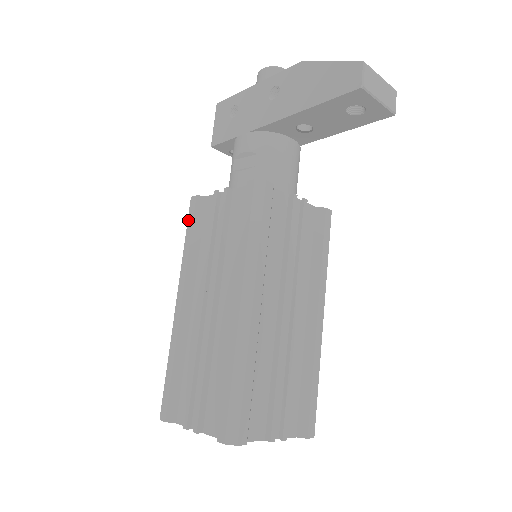
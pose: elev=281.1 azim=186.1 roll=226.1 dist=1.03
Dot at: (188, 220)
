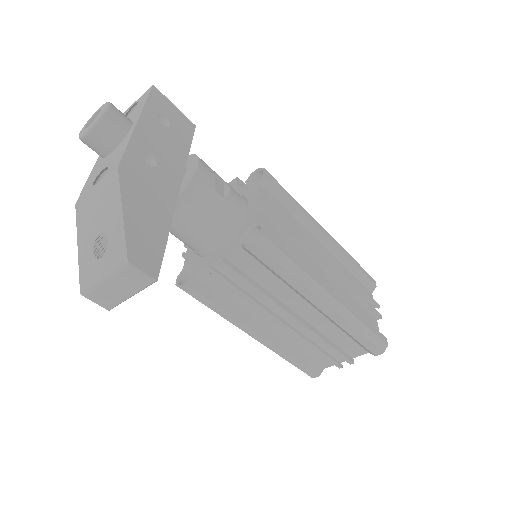
Dot at: occluded
